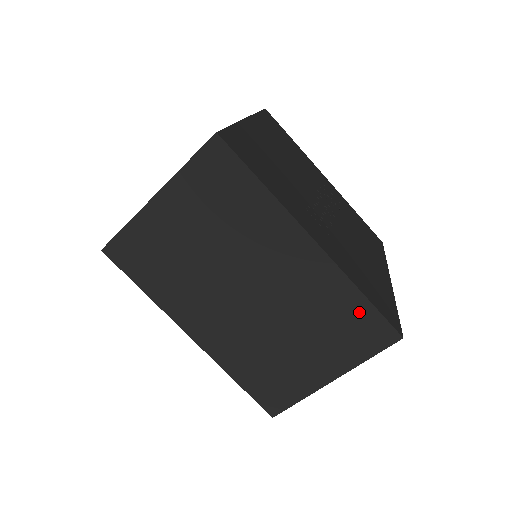
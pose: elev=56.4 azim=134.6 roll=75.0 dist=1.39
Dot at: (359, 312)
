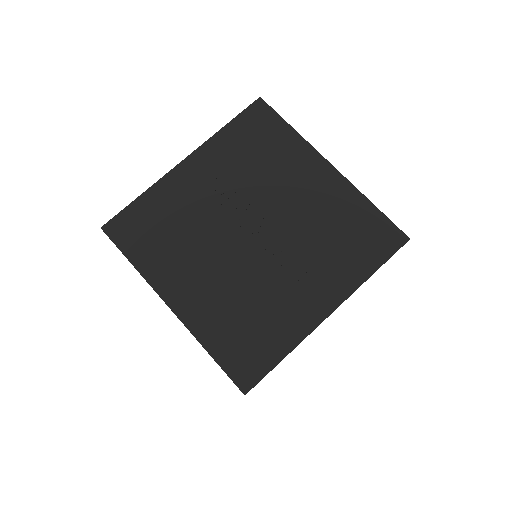
Dot at: occluded
